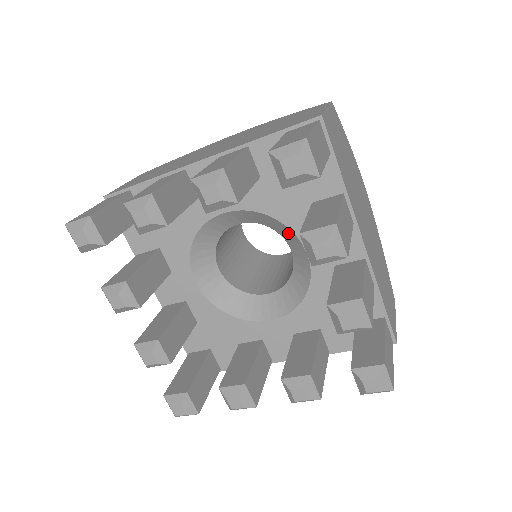
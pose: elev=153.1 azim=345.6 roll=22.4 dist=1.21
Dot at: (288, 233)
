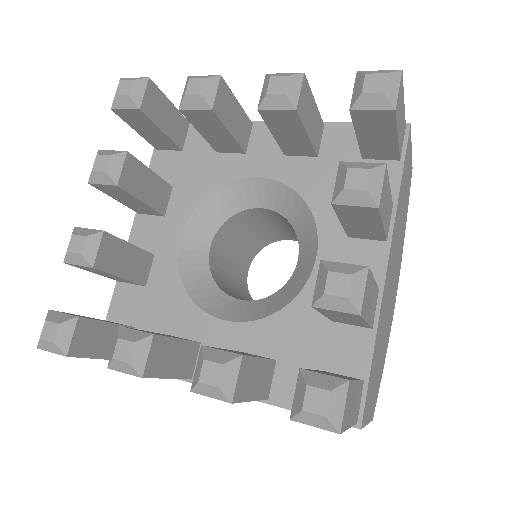
Dot at: (309, 229)
